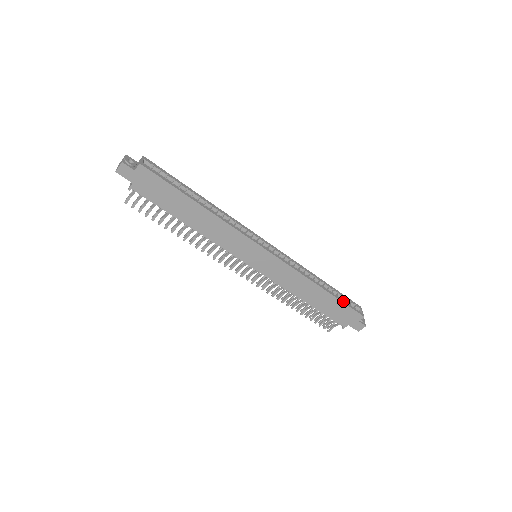
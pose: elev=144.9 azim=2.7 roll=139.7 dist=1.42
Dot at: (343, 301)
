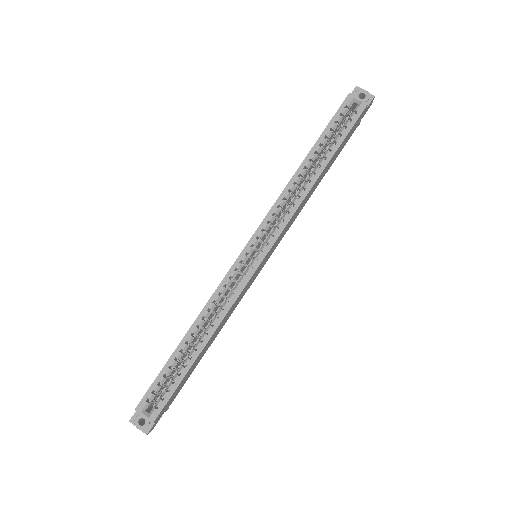
Dot at: (341, 138)
